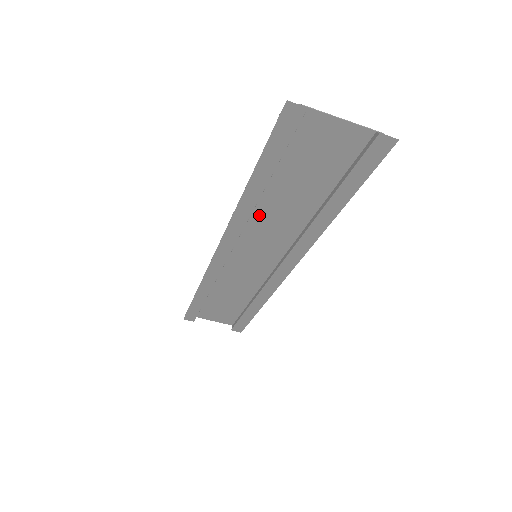
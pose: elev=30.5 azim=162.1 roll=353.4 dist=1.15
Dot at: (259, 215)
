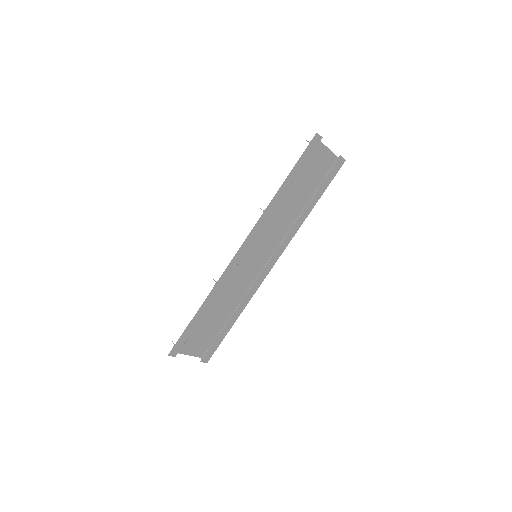
Dot at: (272, 216)
